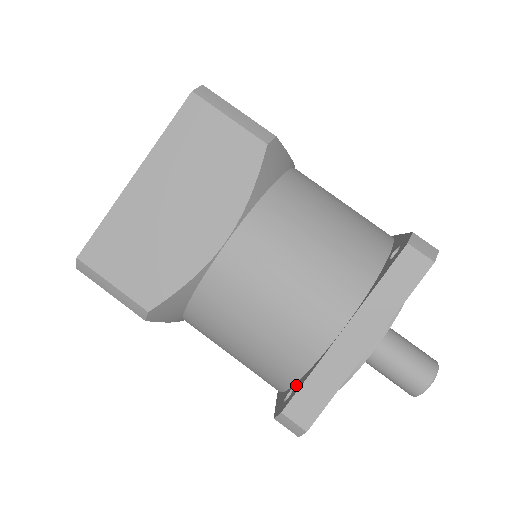
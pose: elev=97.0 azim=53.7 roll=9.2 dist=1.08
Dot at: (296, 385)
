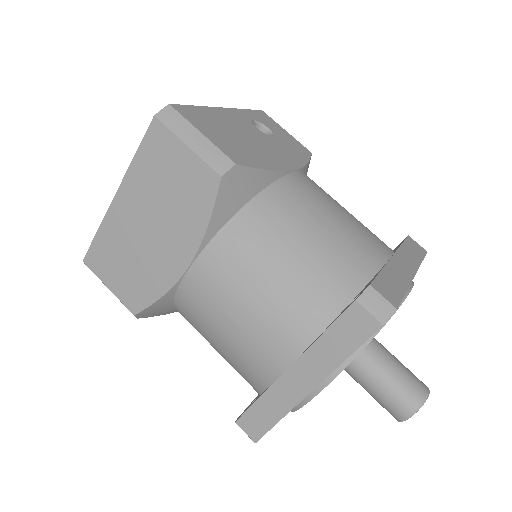
Dot at: occluded
